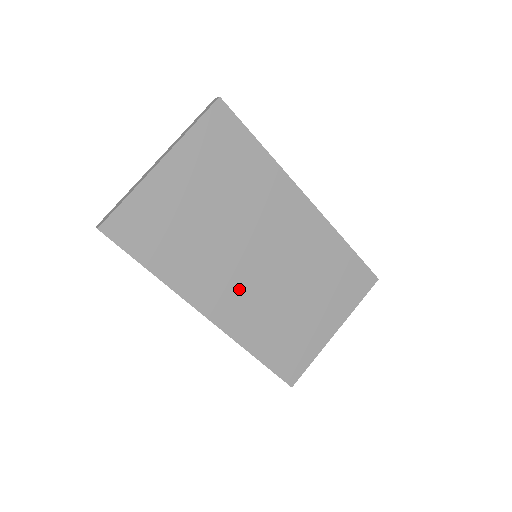
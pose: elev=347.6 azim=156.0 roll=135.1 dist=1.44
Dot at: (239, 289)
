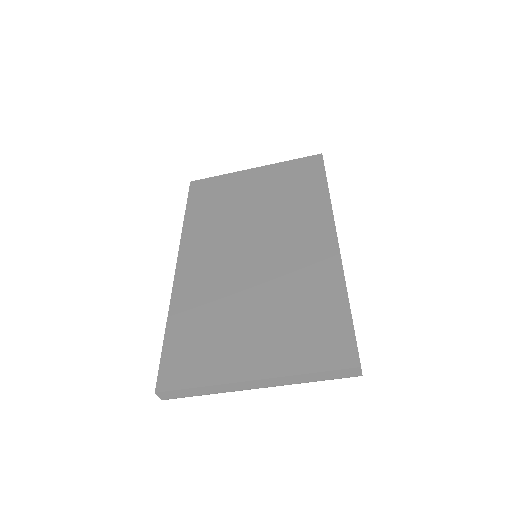
Dot at: (217, 261)
